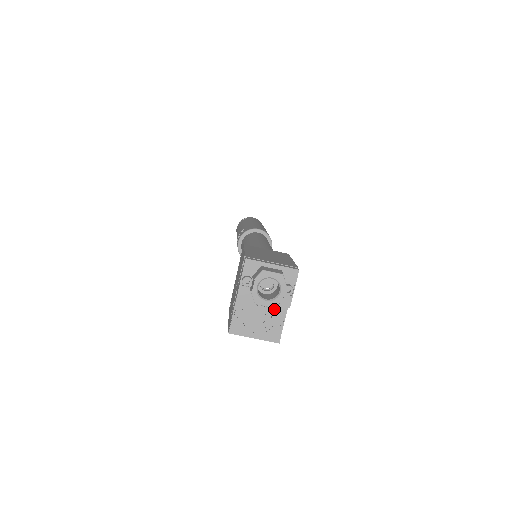
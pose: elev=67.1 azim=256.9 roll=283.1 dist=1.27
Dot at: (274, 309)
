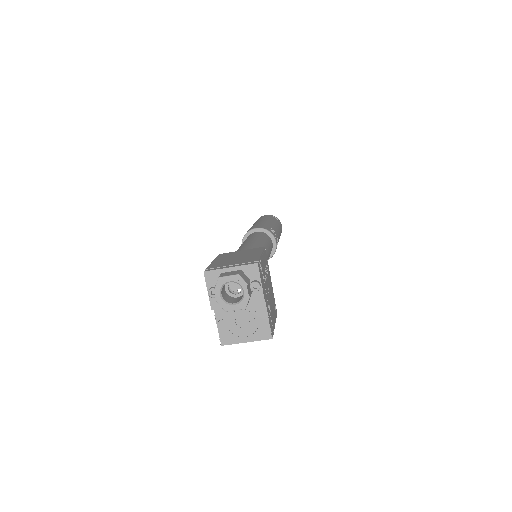
Dot at: (253, 308)
